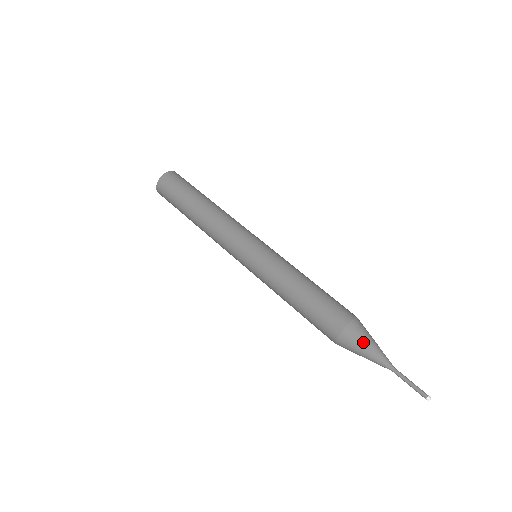
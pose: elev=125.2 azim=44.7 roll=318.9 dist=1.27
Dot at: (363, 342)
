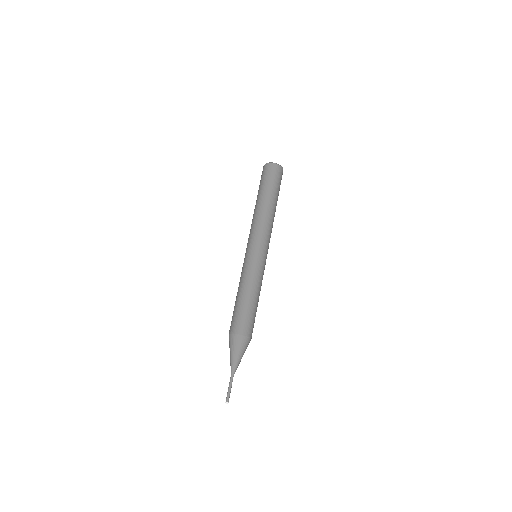
Dot at: (230, 349)
